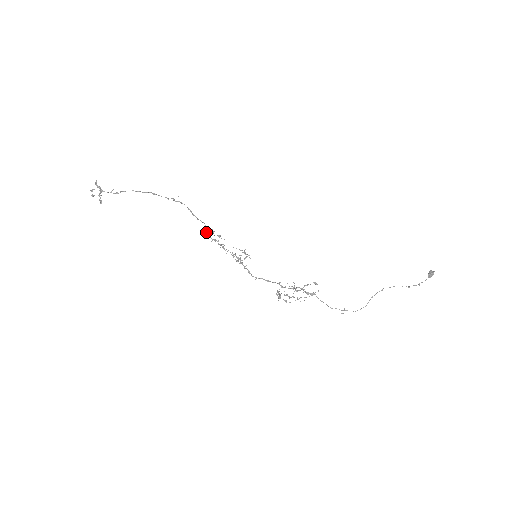
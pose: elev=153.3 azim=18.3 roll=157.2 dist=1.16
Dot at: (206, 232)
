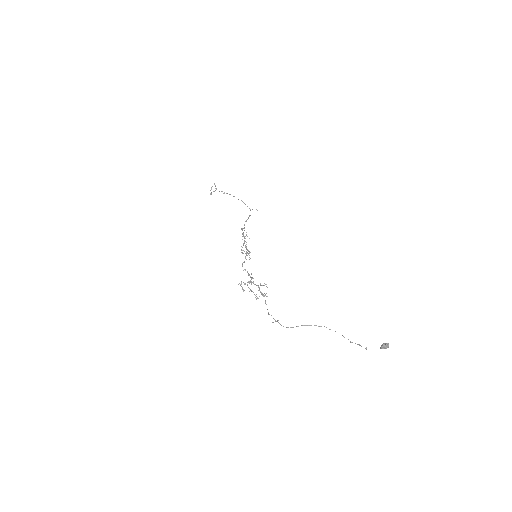
Dot at: (242, 229)
